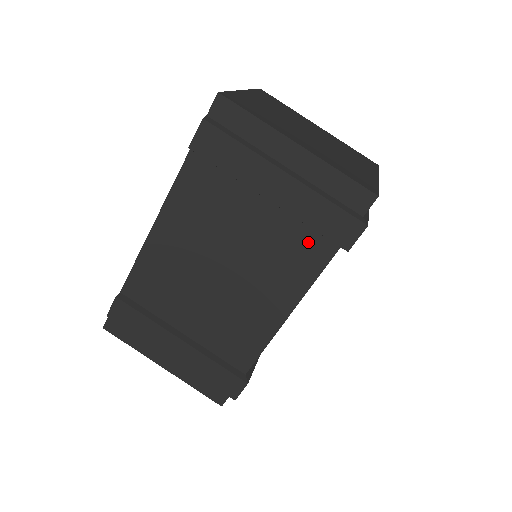
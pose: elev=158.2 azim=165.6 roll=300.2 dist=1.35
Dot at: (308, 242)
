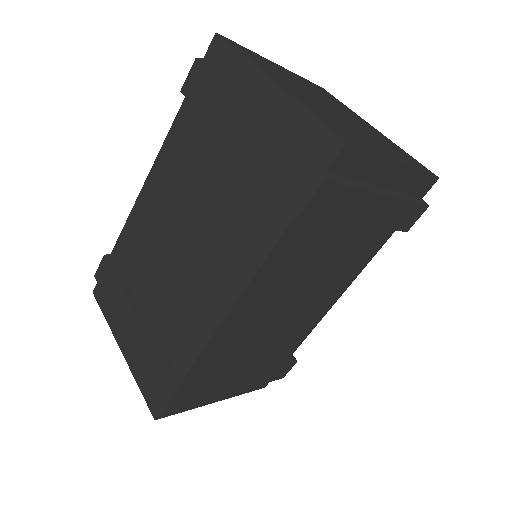
Dot at: (265, 205)
